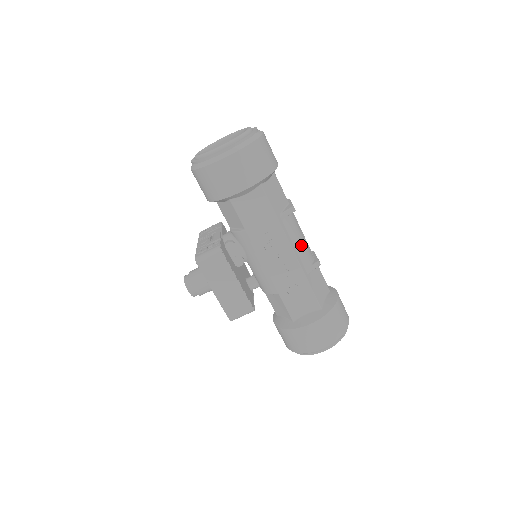
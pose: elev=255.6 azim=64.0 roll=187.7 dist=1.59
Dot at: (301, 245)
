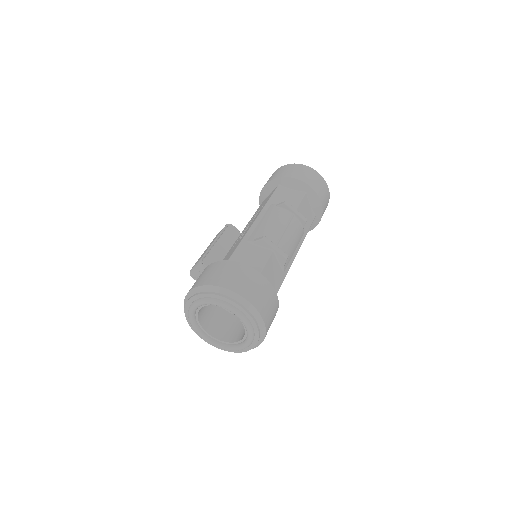
Dot at: (295, 242)
